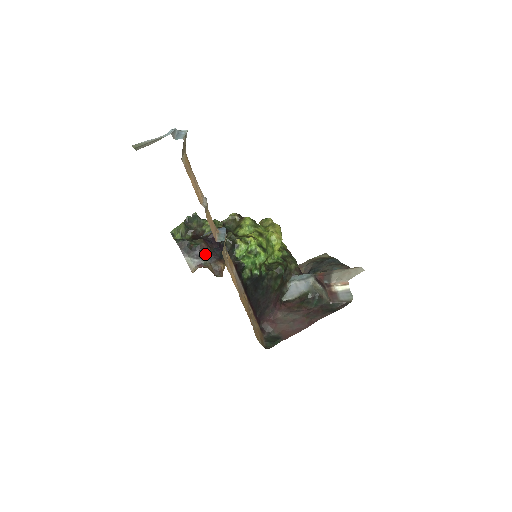
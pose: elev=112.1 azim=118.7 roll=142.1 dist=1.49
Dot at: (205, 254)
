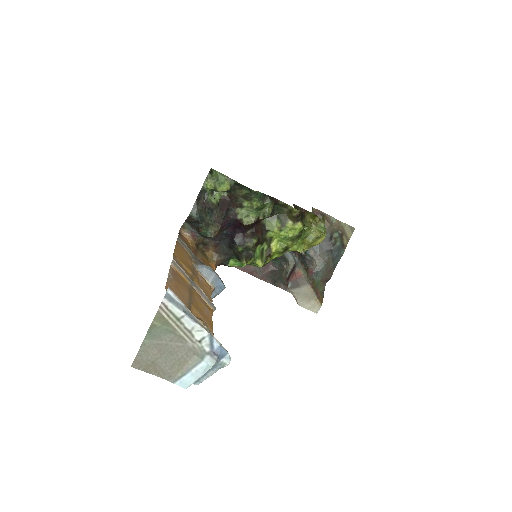
Dot at: occluded
